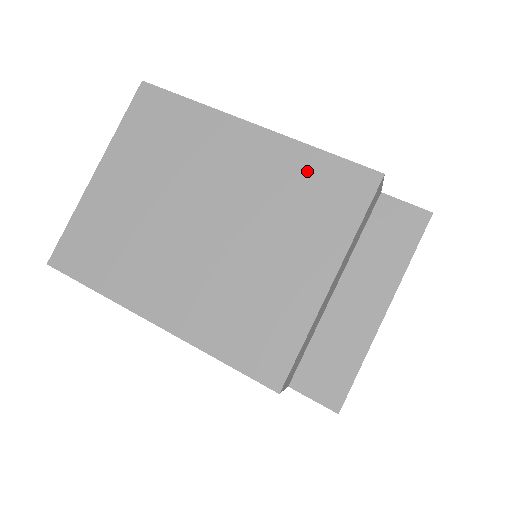
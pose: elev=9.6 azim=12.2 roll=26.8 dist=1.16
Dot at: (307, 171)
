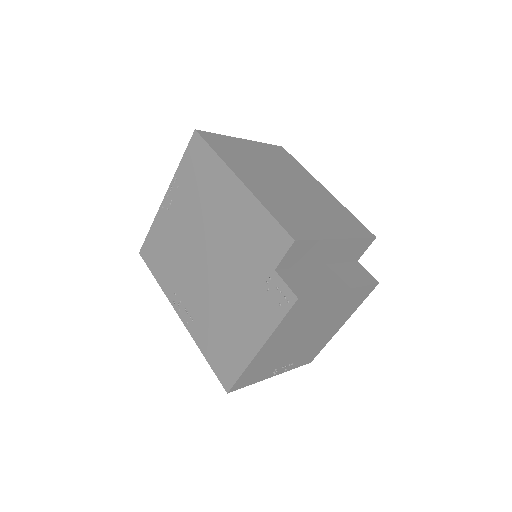
Dot at: (343, 212)
